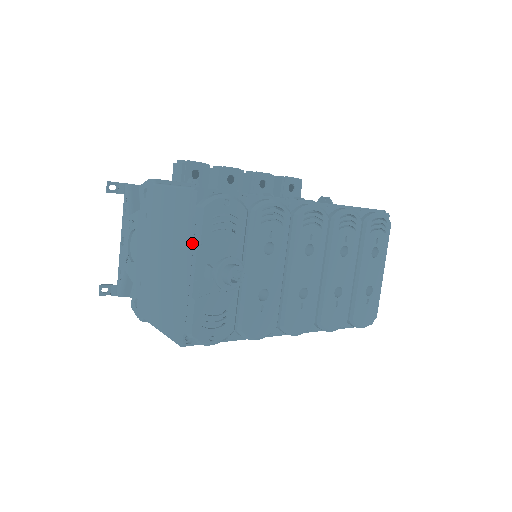
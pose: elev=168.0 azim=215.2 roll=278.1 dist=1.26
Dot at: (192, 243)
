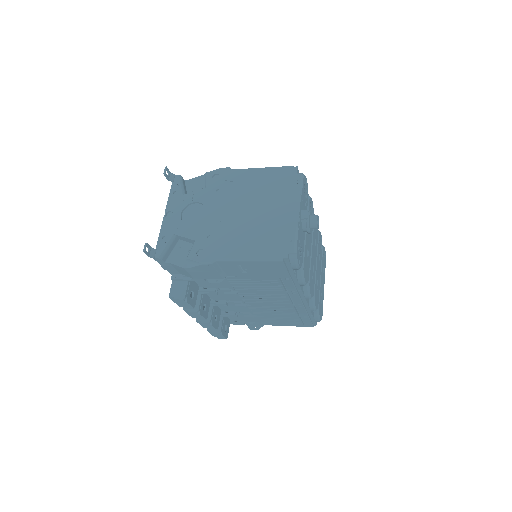
Dot at: (295, 194)
